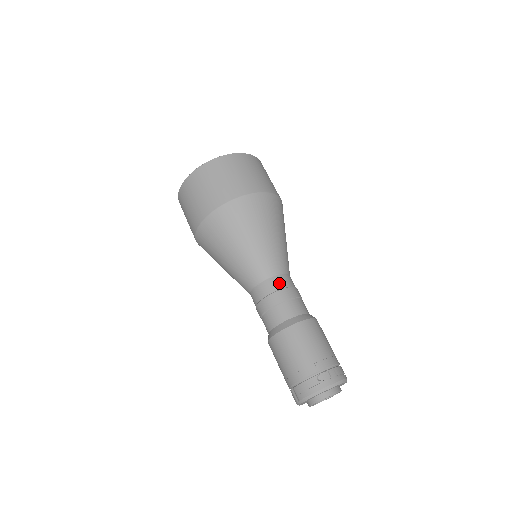
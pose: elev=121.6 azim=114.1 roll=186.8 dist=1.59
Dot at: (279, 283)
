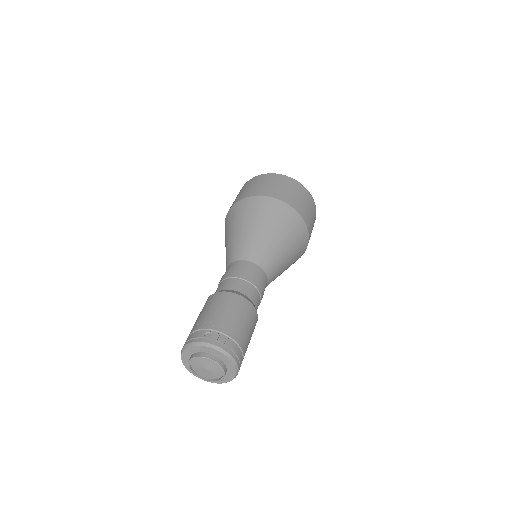
Dot at: (247, 266)
